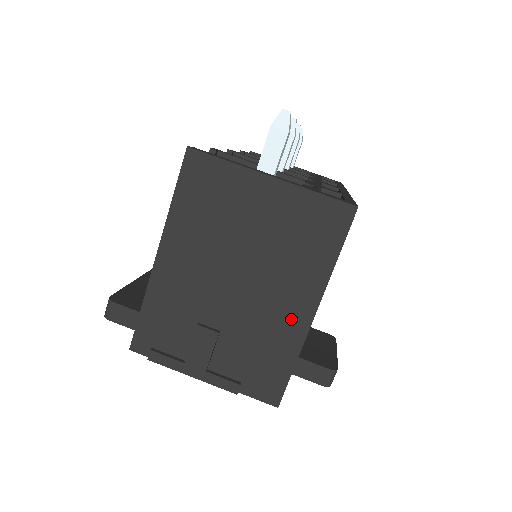
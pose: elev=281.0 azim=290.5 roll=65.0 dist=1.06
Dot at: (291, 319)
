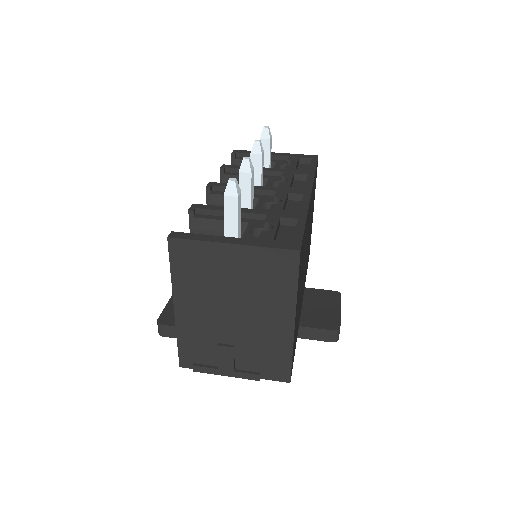
Dot at: (279, 329)
